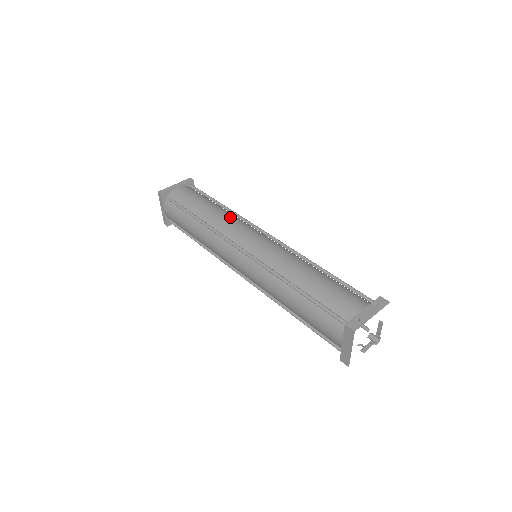
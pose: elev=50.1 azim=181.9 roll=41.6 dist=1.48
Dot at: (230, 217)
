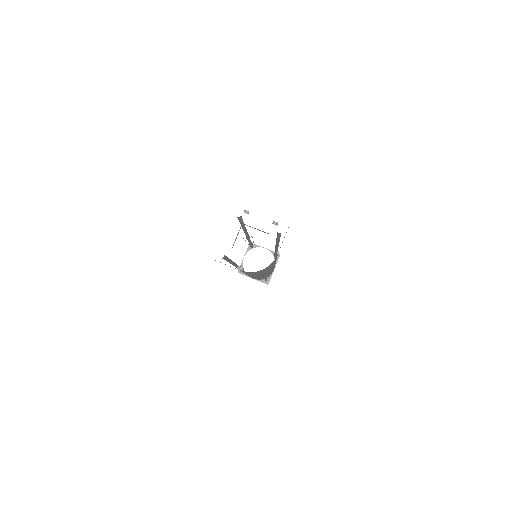
Dot at: occluded
